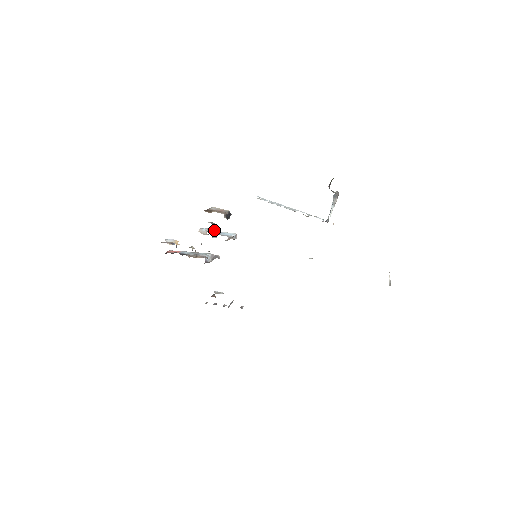
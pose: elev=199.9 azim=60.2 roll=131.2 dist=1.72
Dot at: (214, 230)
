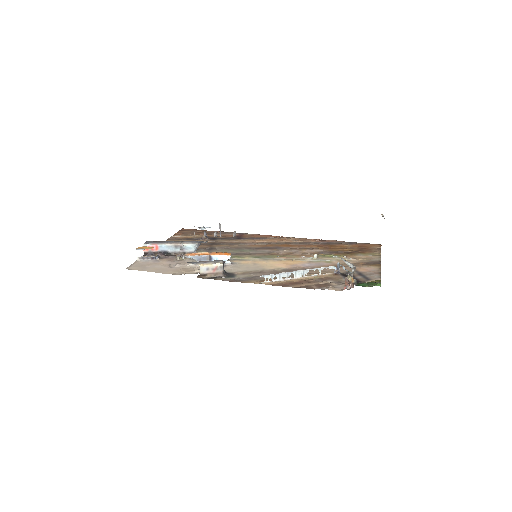
Dot at: (204, 259)
